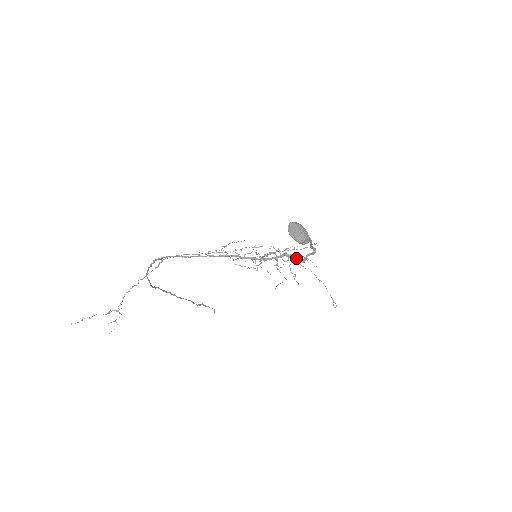
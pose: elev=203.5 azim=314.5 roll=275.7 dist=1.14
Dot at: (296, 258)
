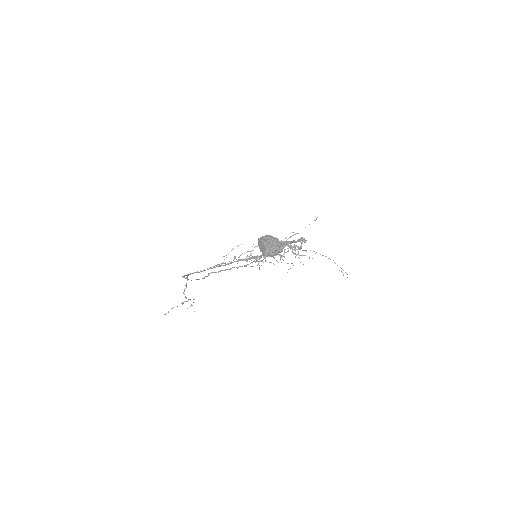
Dot at: (293, 246)
